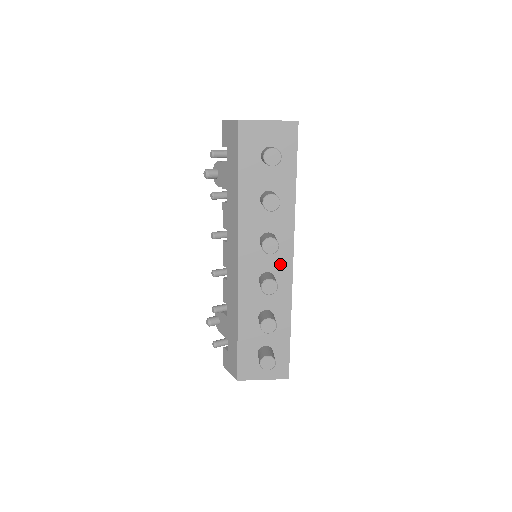
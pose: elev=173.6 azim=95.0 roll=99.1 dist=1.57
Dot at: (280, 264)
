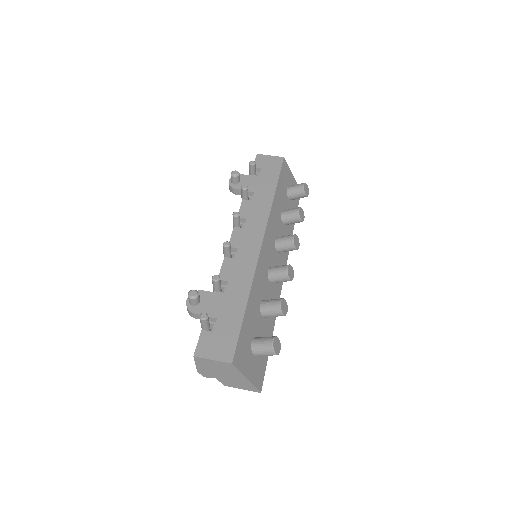
Dot at: occluded
